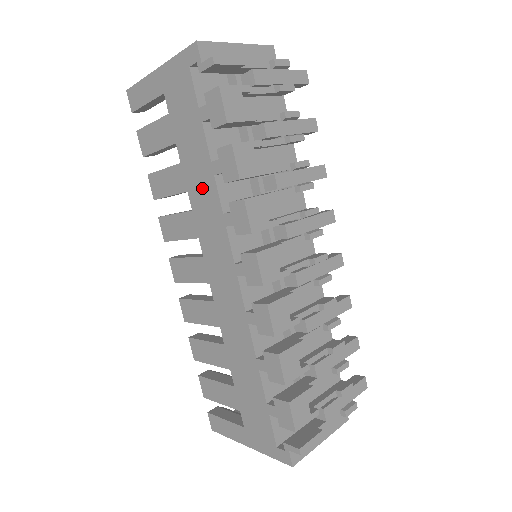
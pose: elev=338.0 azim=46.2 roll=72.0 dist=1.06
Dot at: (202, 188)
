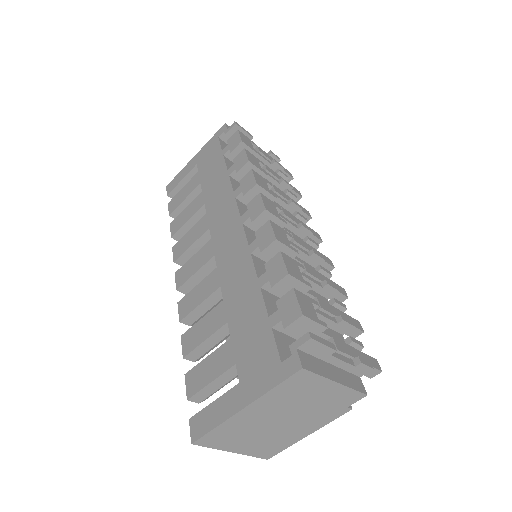
Dot at: (218, 191)
